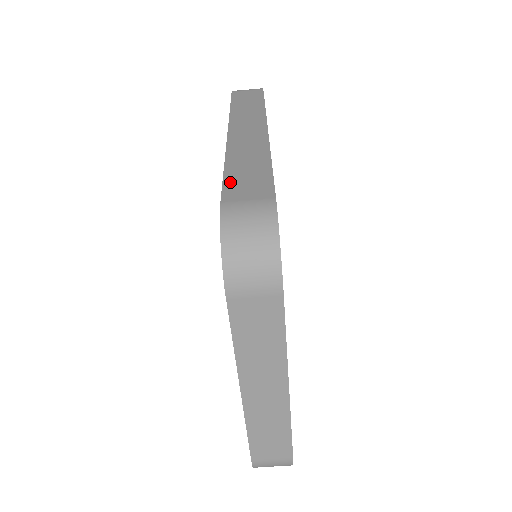
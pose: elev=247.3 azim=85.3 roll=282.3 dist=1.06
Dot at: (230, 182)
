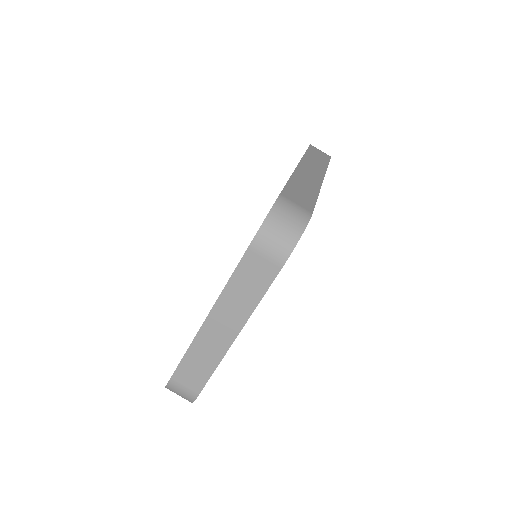
Dot at: (290, 189)
